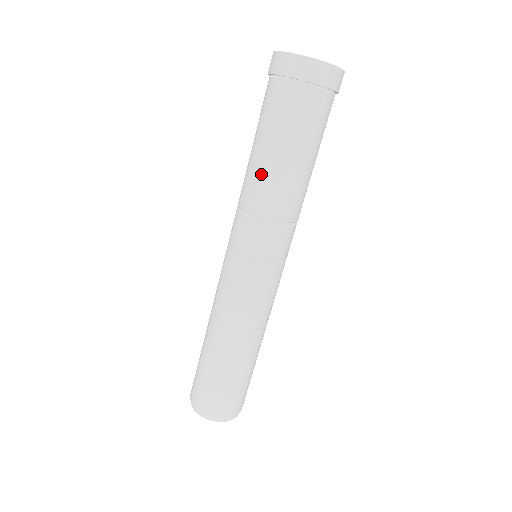
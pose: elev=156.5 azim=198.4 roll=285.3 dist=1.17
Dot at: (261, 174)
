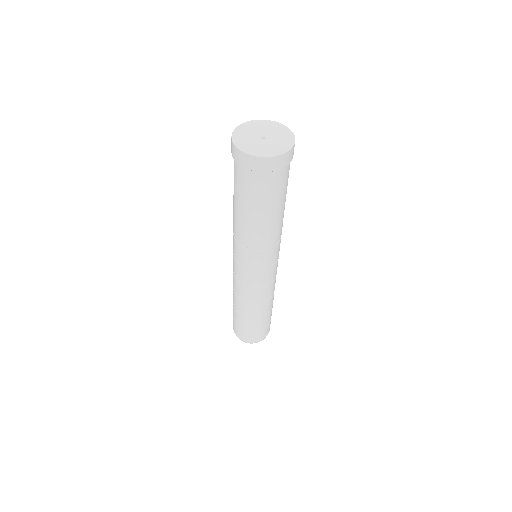
Dot at: (234, 215)
